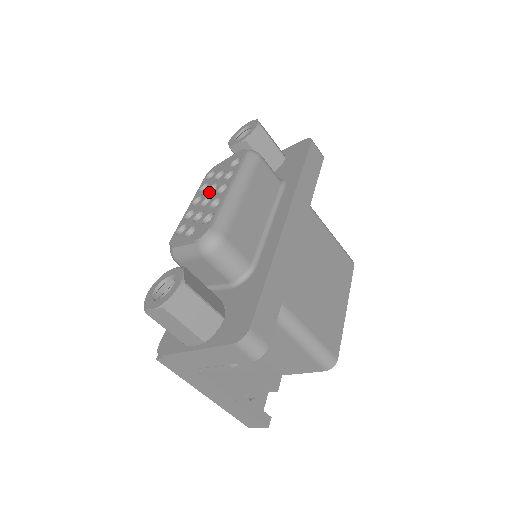
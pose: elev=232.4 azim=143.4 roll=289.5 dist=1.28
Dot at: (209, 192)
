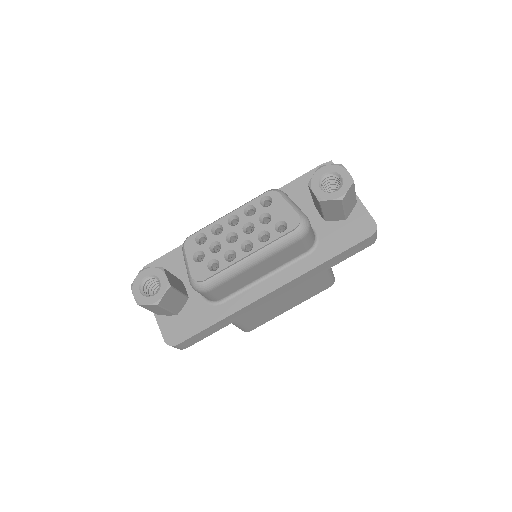
Dot at: (245, 226)
